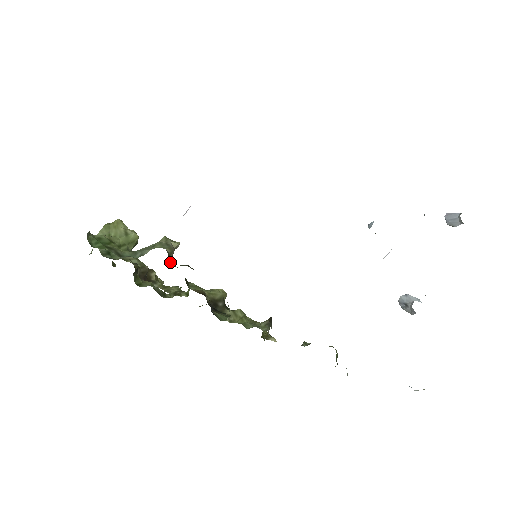
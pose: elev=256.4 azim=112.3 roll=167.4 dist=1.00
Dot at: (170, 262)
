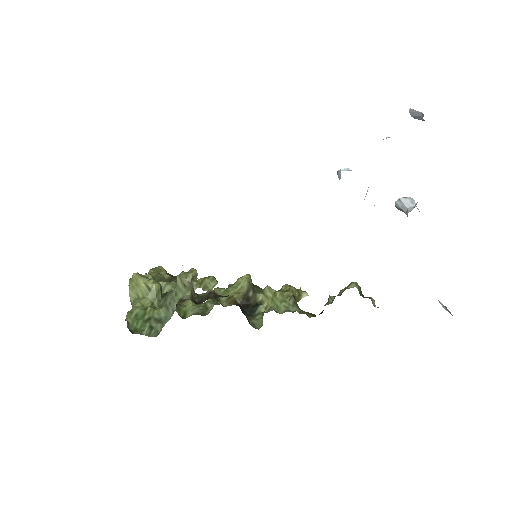
Dot at: (195, 294)
